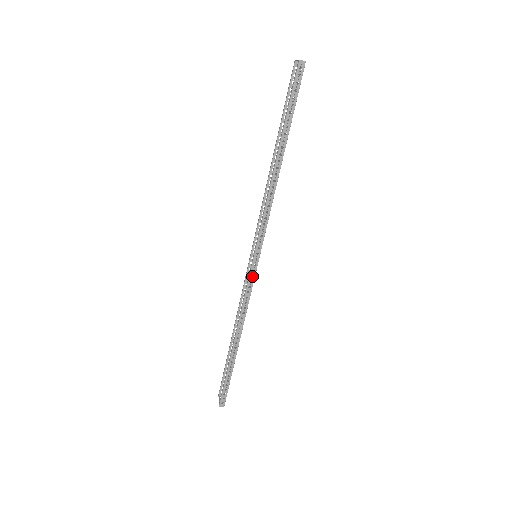
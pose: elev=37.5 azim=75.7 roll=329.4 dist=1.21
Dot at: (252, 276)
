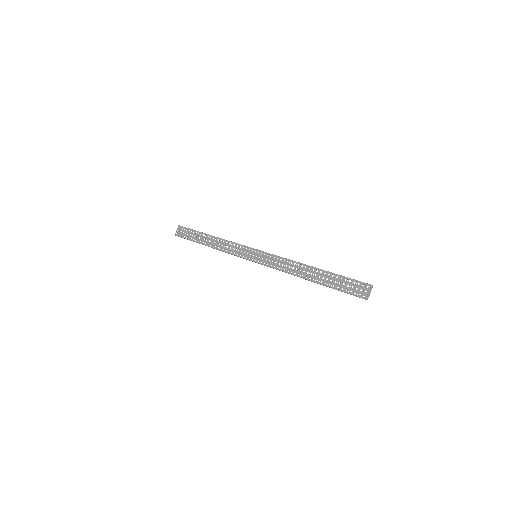
Dot at: (245, 252)
